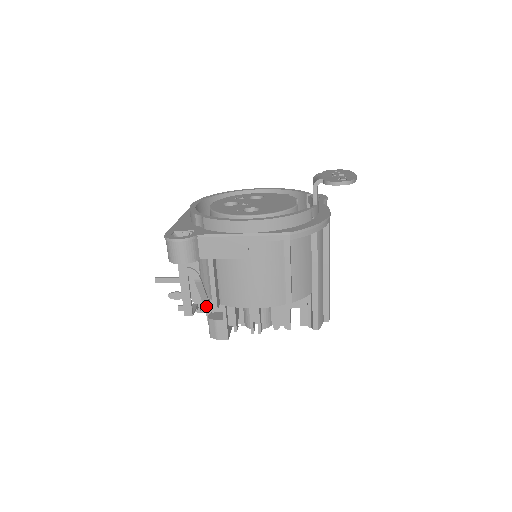
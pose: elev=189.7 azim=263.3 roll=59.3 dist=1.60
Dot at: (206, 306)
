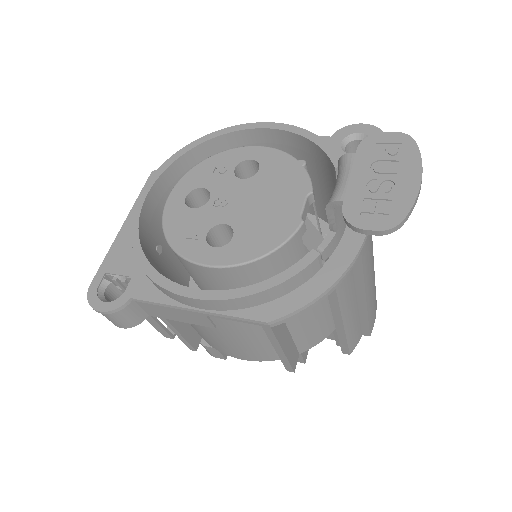
Dot at: occluded
